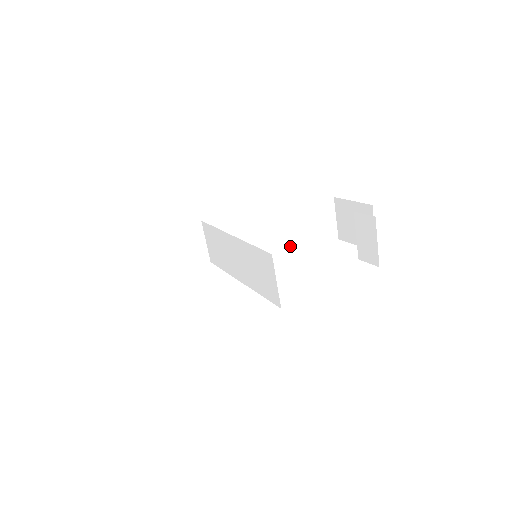
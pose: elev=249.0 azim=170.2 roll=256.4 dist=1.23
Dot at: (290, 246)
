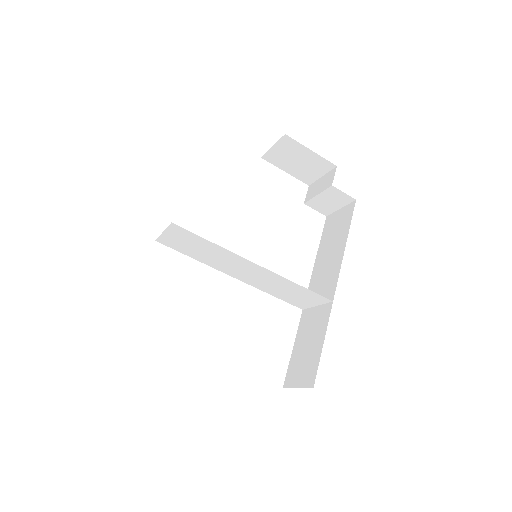
Dot at: occluded
